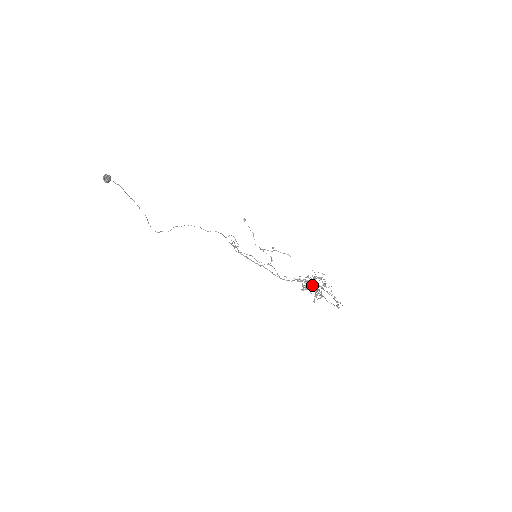
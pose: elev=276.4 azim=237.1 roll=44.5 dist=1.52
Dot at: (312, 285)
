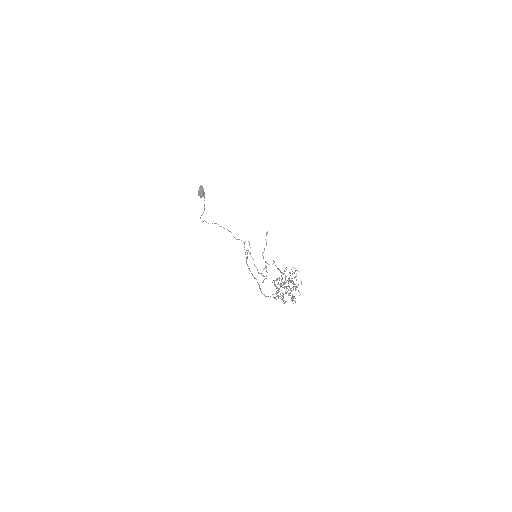
Dot at: occluded
